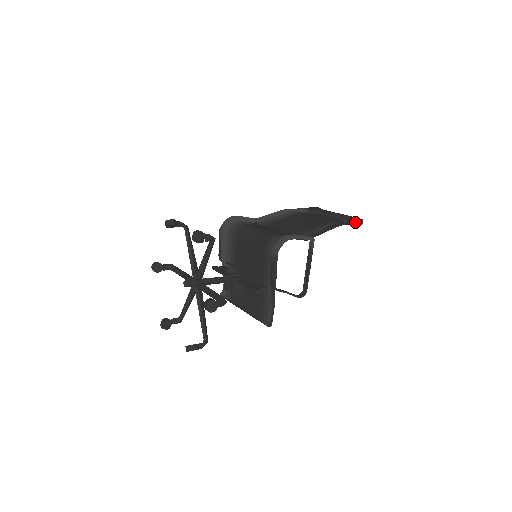
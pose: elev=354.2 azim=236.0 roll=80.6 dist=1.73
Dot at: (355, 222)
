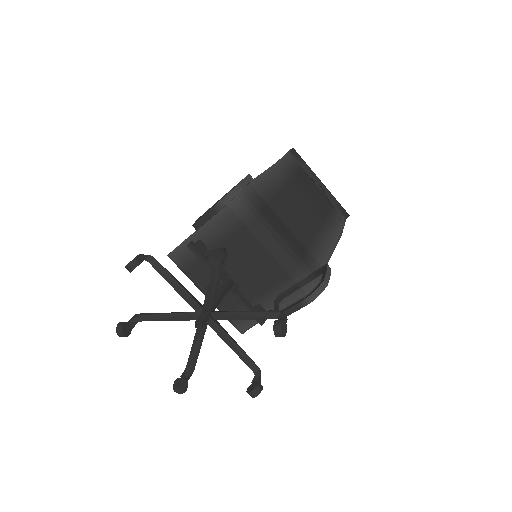
Dot at: (345, 221)
